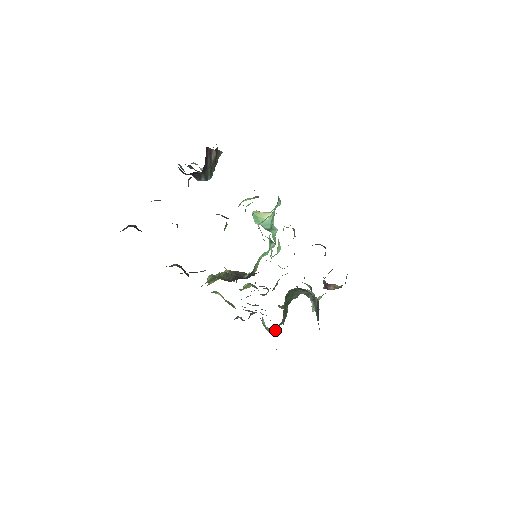
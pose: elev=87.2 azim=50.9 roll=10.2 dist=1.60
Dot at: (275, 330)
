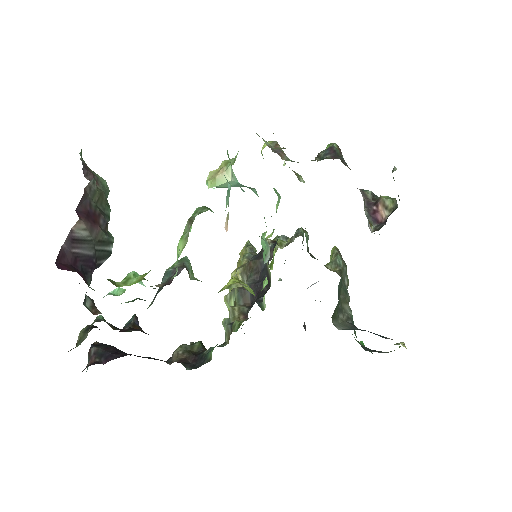
Dot at: occluded
